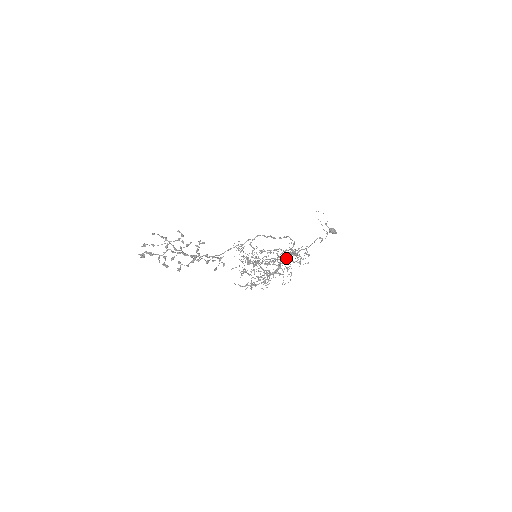
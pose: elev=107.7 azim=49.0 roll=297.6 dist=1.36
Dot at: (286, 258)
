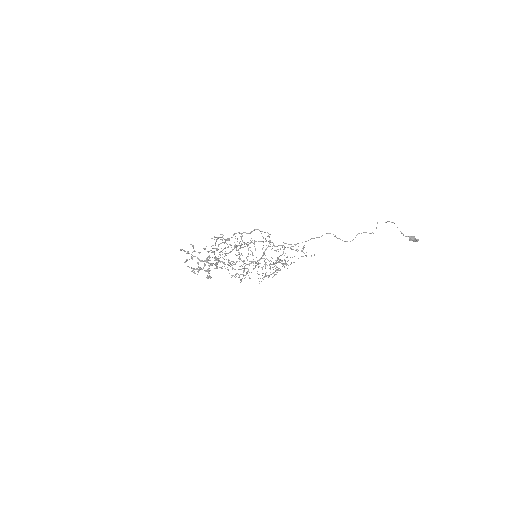
Dot at: occluded
